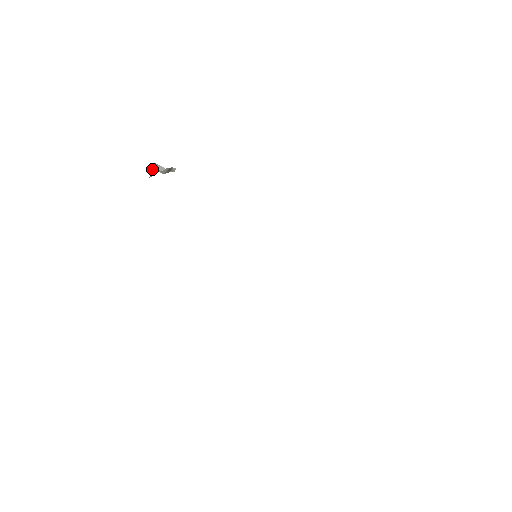
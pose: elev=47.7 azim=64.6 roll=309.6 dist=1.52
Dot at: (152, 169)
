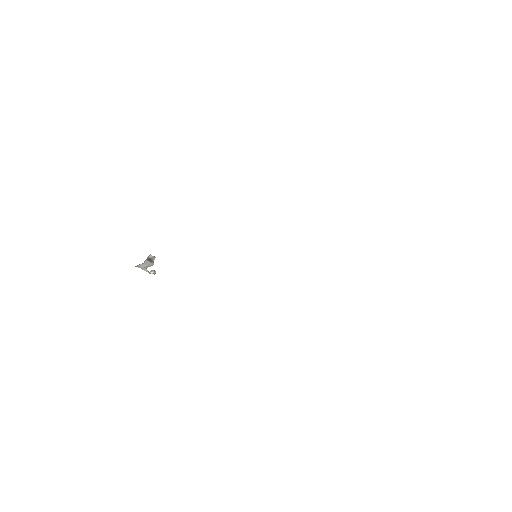
Dot at: occluded
